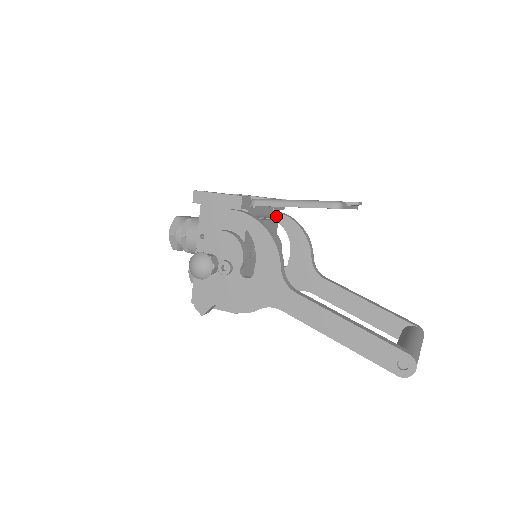
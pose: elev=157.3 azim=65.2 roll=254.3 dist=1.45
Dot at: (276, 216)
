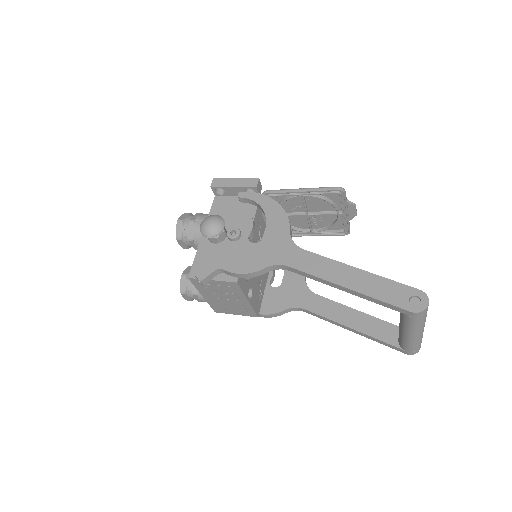
Dot at: occluded
